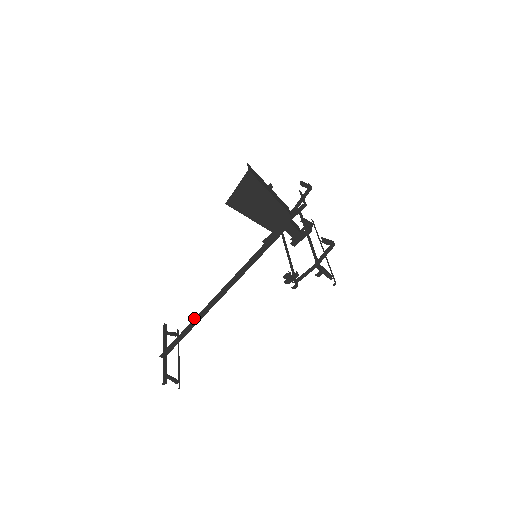
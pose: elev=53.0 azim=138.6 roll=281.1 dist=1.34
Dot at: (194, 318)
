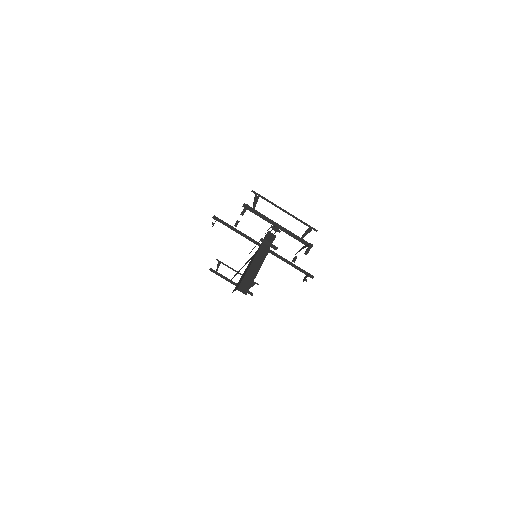
Dot at: occluded
